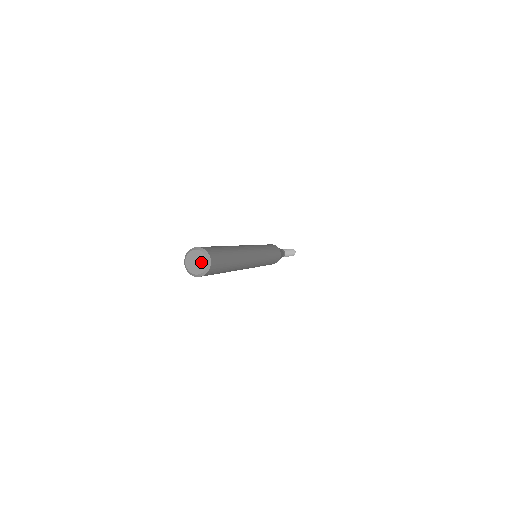
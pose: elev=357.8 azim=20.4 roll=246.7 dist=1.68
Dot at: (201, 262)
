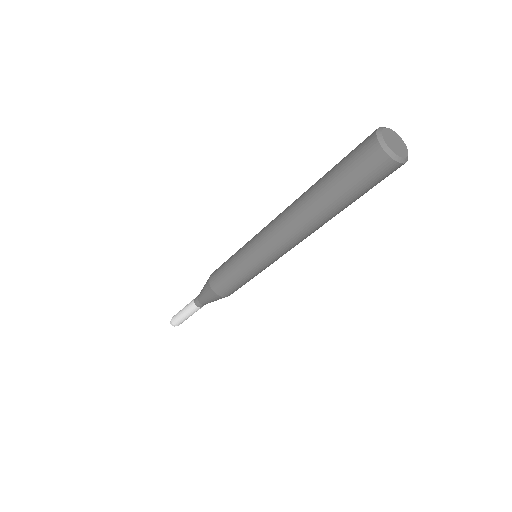
Dot at: (400, 143)
